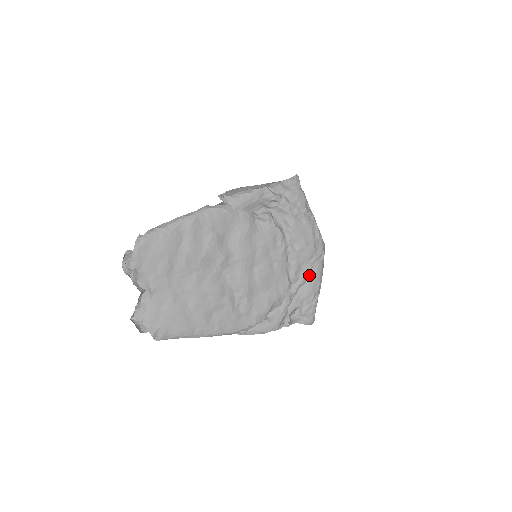
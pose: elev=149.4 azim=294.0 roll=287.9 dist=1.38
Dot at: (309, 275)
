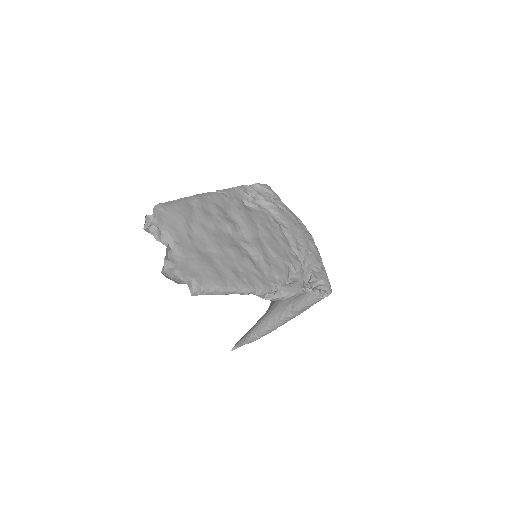
Dot at: (308, 249)
